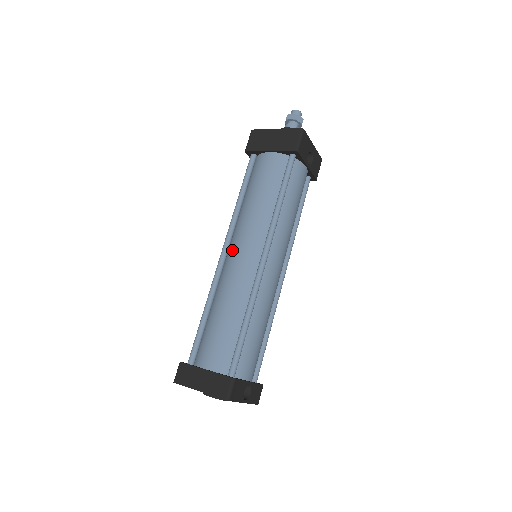
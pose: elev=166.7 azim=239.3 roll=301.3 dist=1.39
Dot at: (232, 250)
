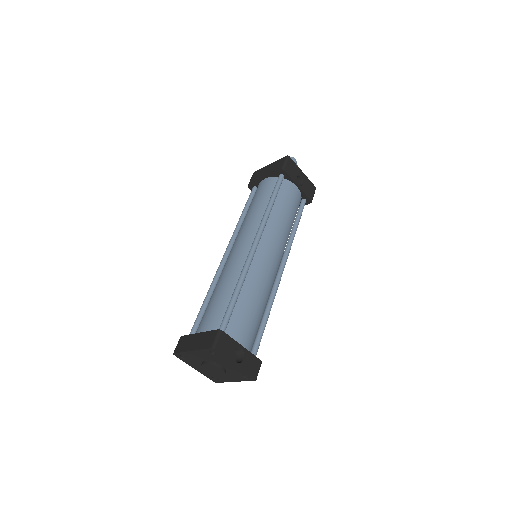
Dot at: (232, 248)
